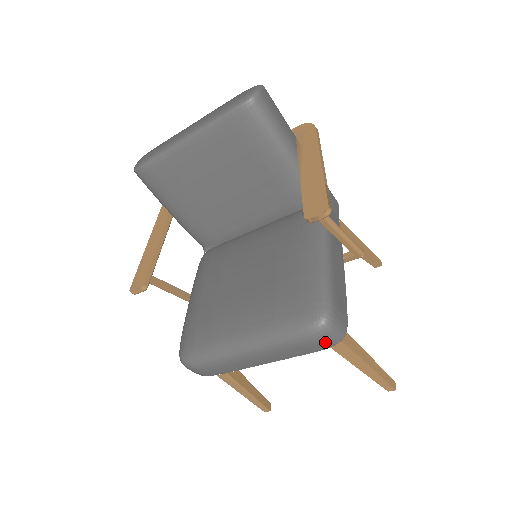
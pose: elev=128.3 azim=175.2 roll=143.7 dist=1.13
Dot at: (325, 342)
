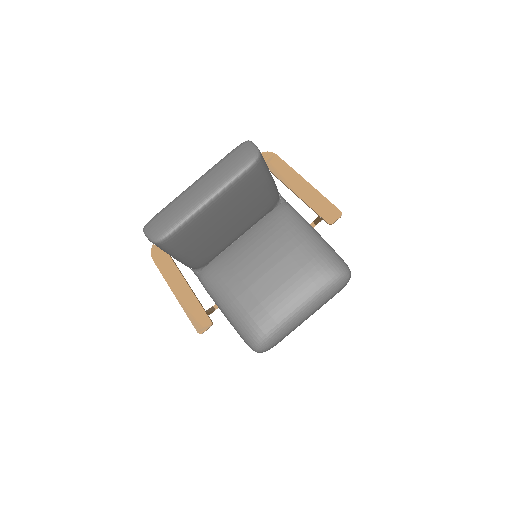
Dot at: occluded
